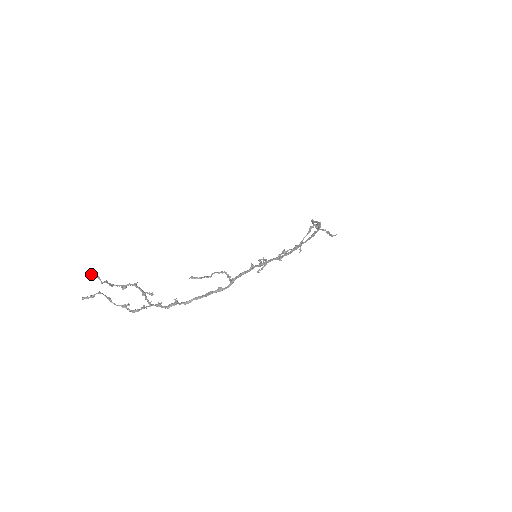
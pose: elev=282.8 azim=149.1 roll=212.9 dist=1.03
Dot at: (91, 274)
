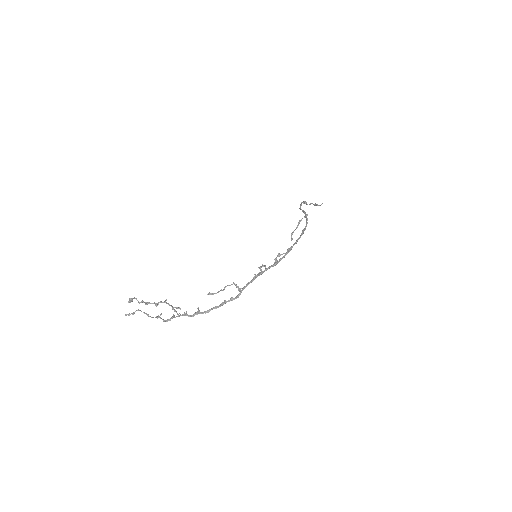
Dot at: (130, 298)
